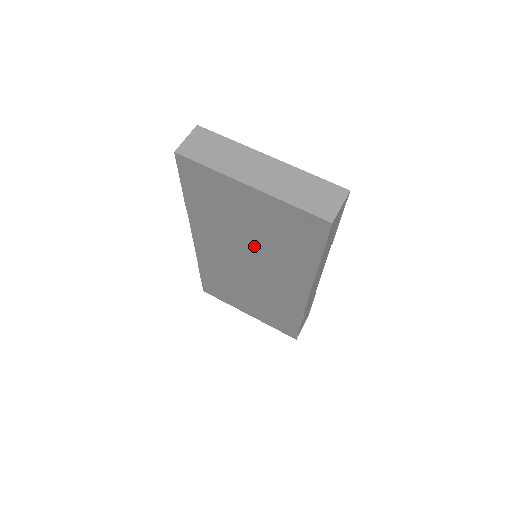
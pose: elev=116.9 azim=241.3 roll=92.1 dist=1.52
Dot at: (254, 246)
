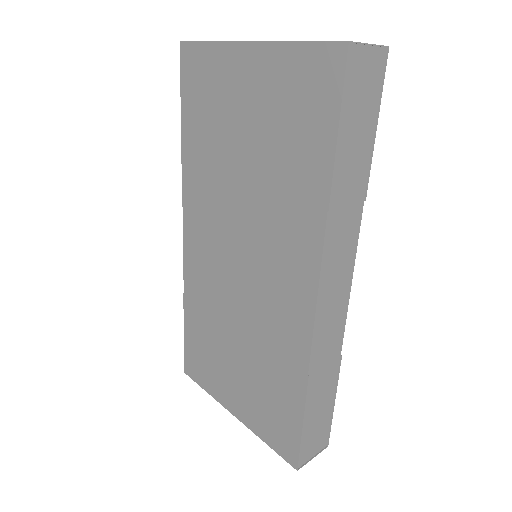
Dot at: (248, 195)
